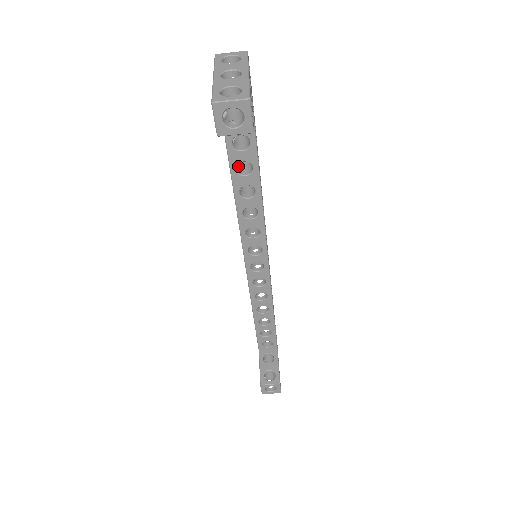
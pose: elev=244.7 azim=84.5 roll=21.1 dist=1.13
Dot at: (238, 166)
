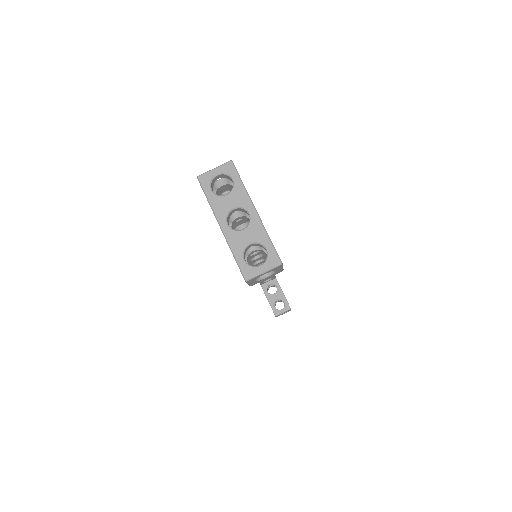
Dot at: occluded
